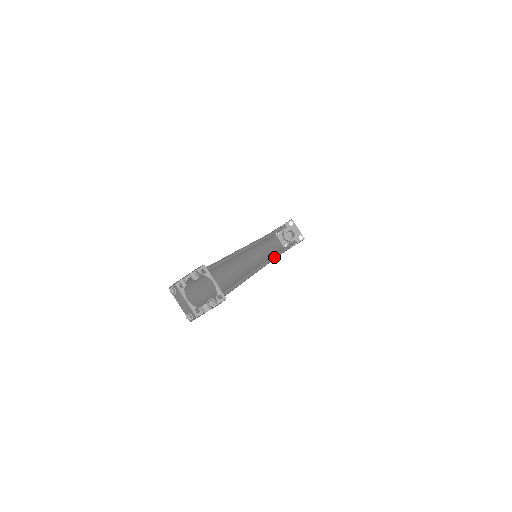
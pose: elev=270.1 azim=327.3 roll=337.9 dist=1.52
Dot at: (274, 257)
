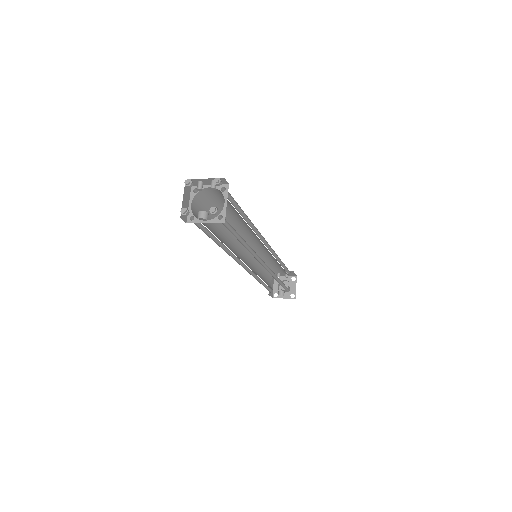
Dot at: (268, 271)
